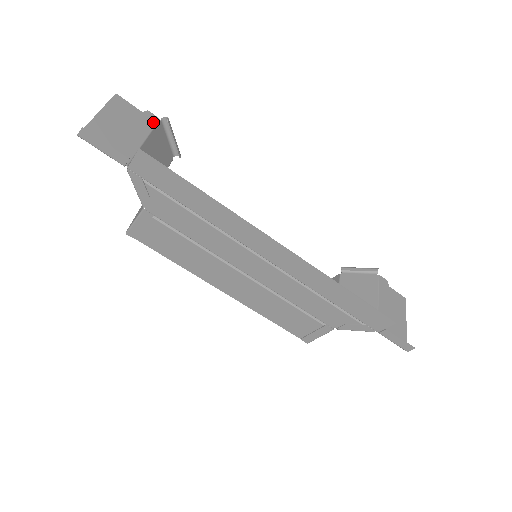
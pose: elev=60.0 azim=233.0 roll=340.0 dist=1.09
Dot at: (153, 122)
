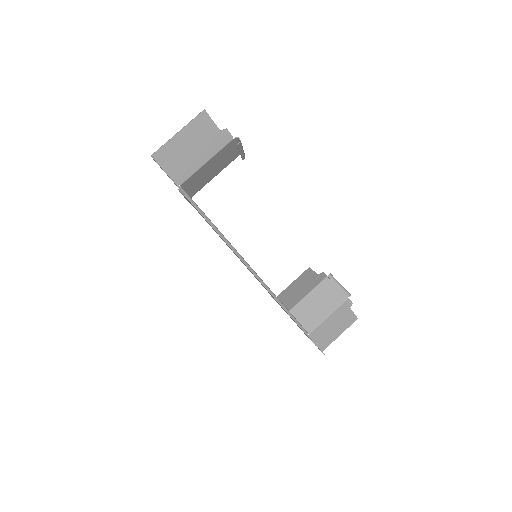
Dot at: (225, 142)
